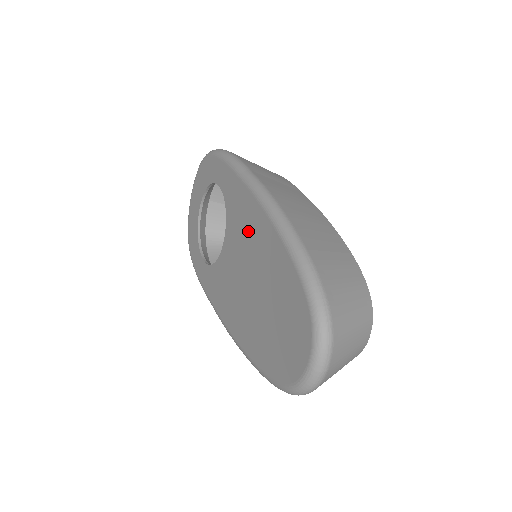
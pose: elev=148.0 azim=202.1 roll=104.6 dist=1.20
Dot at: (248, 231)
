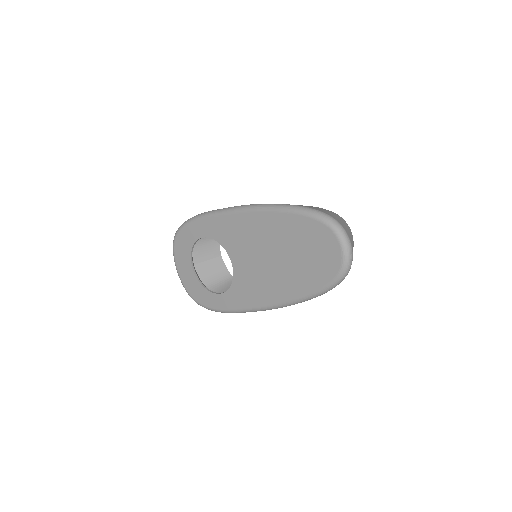
Dot at: (248, 234)
